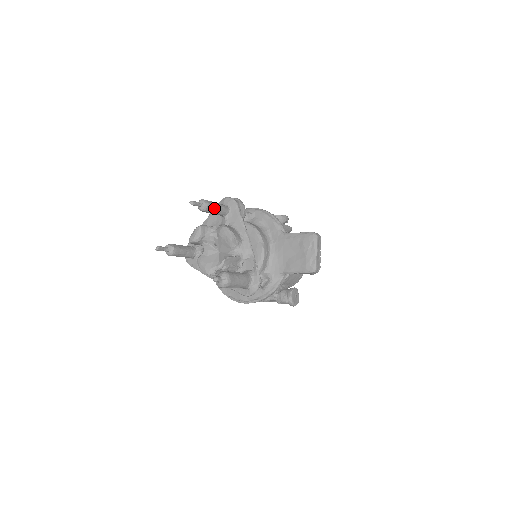
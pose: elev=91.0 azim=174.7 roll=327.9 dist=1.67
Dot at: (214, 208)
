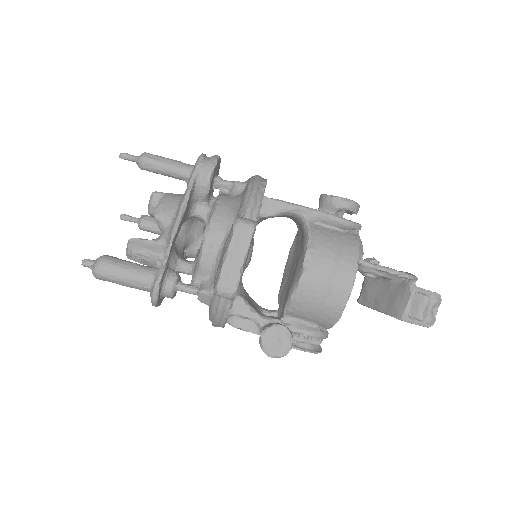
Dot at: (157, 166)
